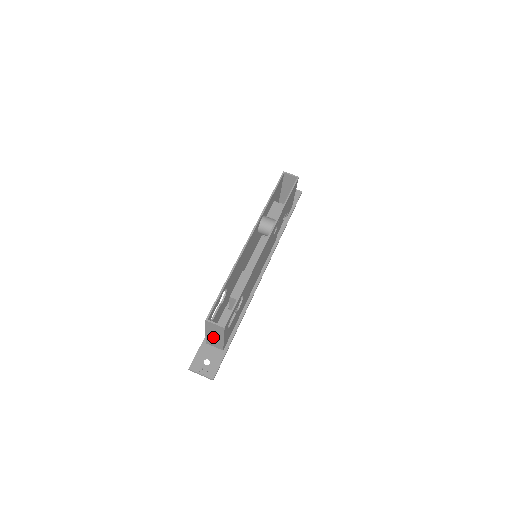
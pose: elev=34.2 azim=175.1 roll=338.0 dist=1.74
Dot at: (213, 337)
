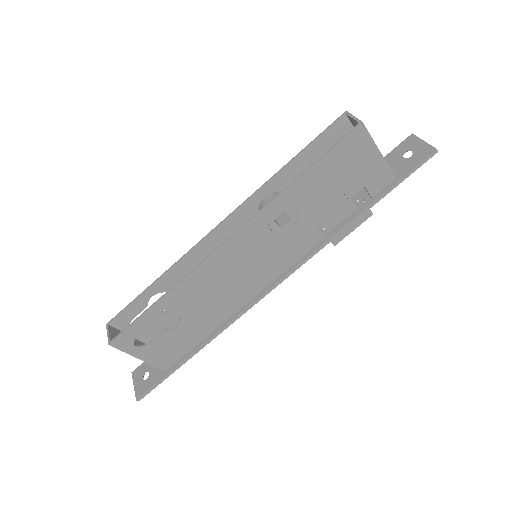
Dot at: occluded
